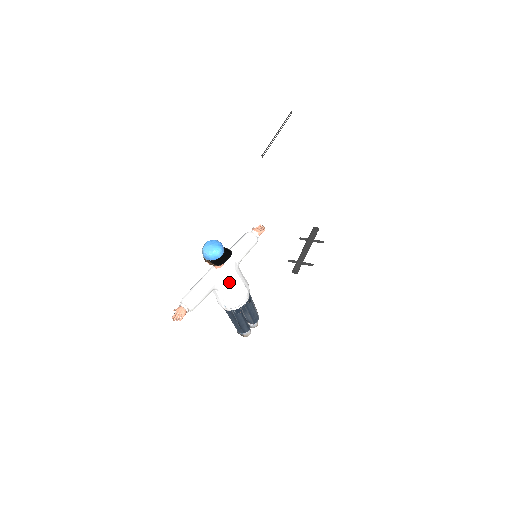
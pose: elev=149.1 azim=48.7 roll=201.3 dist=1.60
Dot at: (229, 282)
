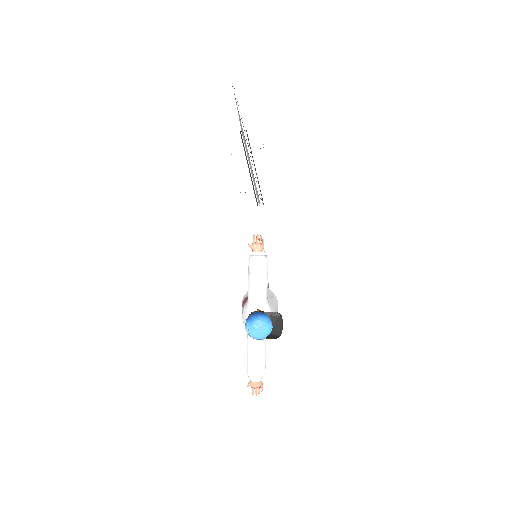
Dot at: occluded
